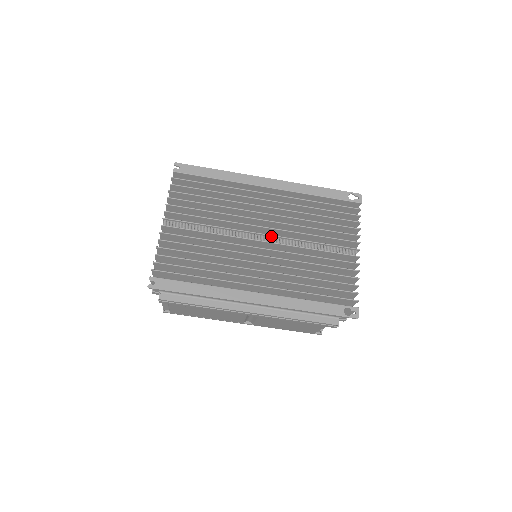
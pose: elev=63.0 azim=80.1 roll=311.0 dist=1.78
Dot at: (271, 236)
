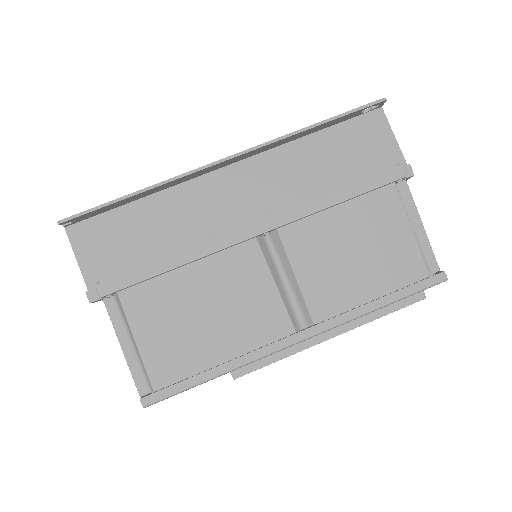
Dot at: occluded
